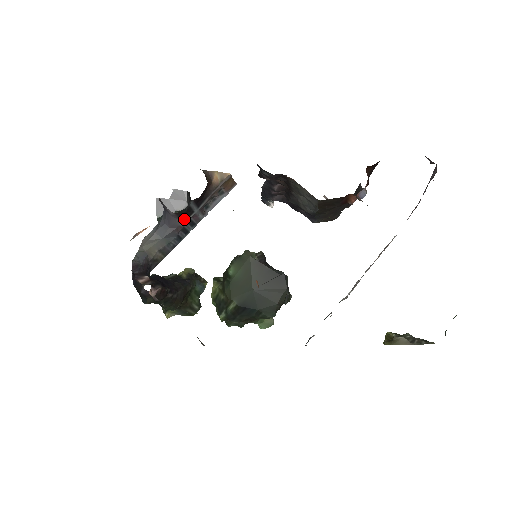
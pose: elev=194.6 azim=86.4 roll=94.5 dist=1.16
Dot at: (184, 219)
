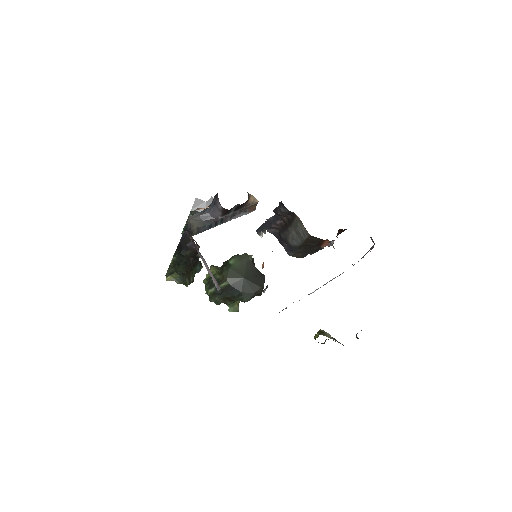
Dot at: (223, 215)
